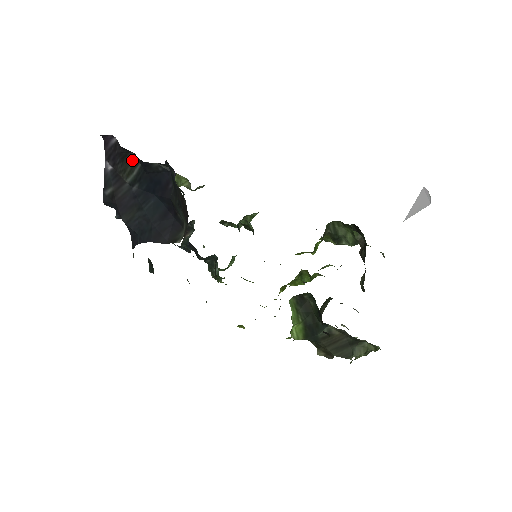
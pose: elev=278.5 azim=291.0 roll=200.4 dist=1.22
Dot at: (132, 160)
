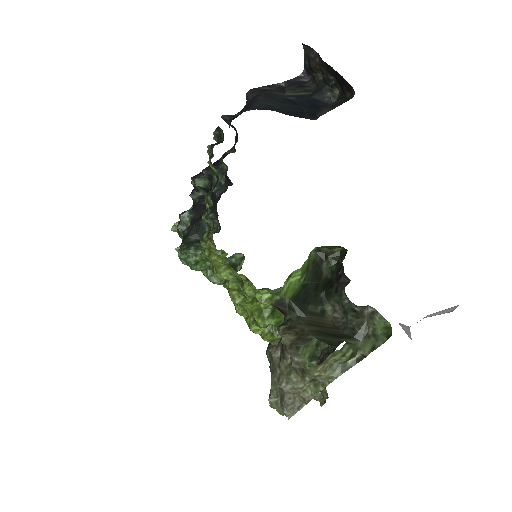
Dot at: (307, 90)
